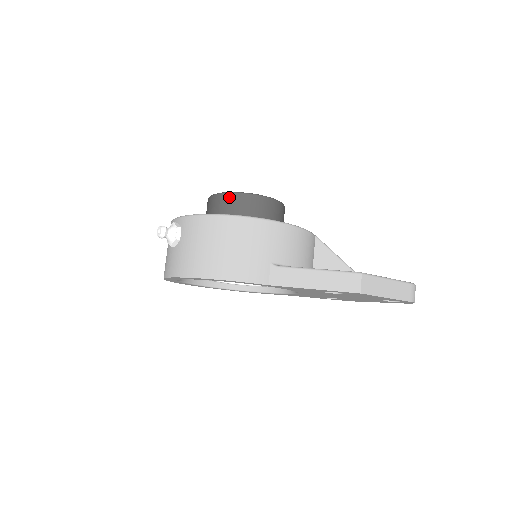
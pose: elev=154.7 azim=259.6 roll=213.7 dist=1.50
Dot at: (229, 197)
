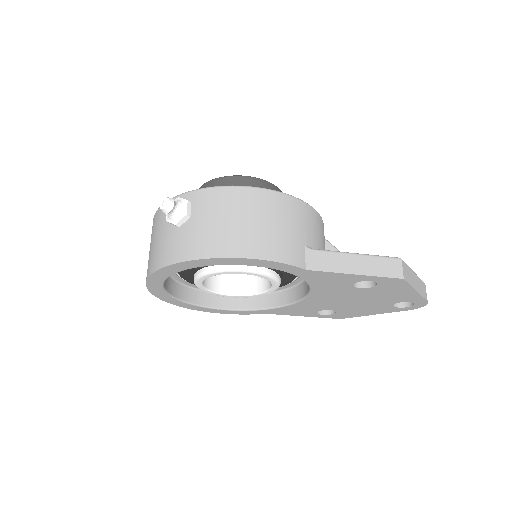
Dot at: (237, 180)
